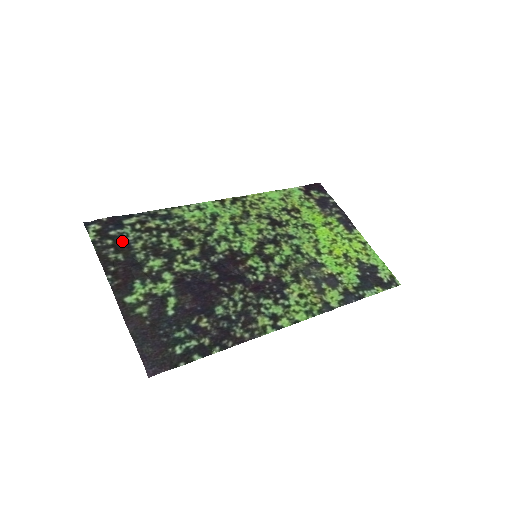
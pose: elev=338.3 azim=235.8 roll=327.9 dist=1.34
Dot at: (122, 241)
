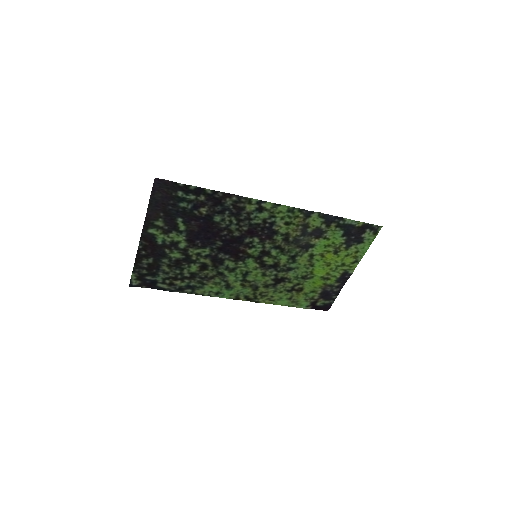
Dot at: (154, 272)
